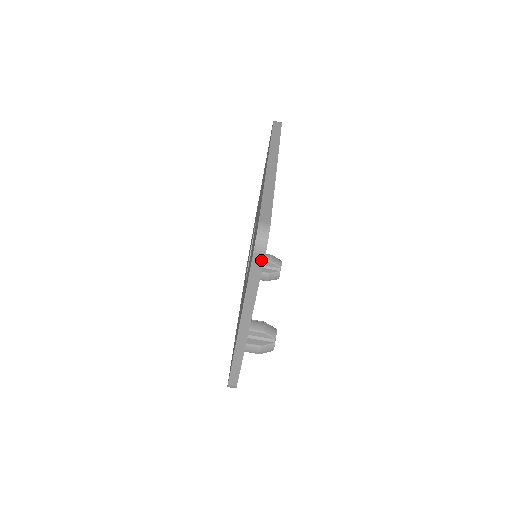
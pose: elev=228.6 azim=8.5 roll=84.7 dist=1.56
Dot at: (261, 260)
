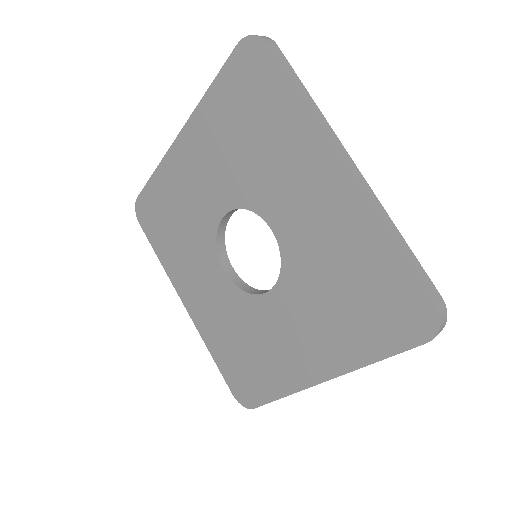
Dot at: (279, 51)
